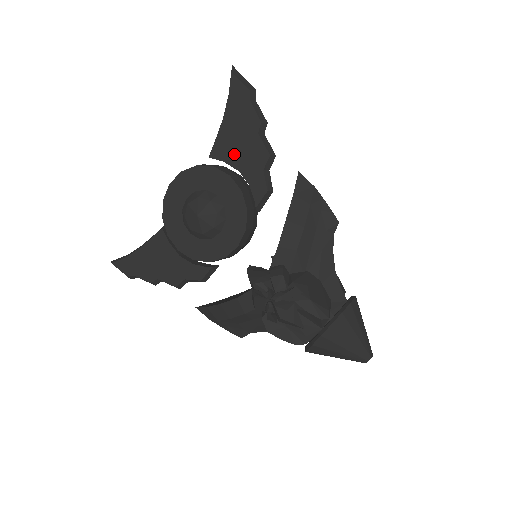
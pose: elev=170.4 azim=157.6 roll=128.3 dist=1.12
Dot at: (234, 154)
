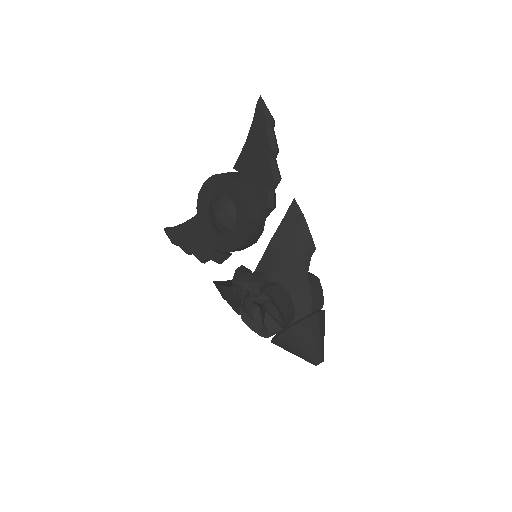
Dot at: (250, 171)
